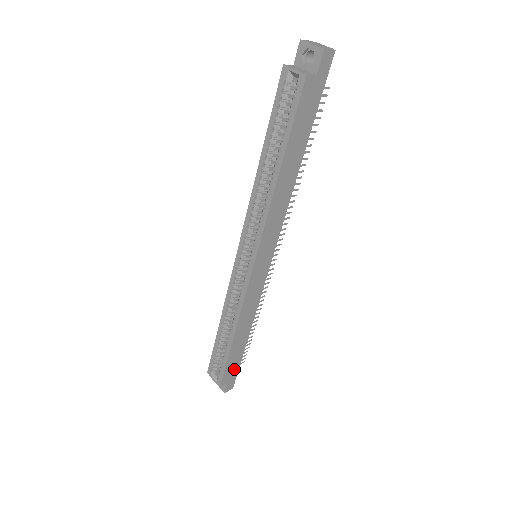
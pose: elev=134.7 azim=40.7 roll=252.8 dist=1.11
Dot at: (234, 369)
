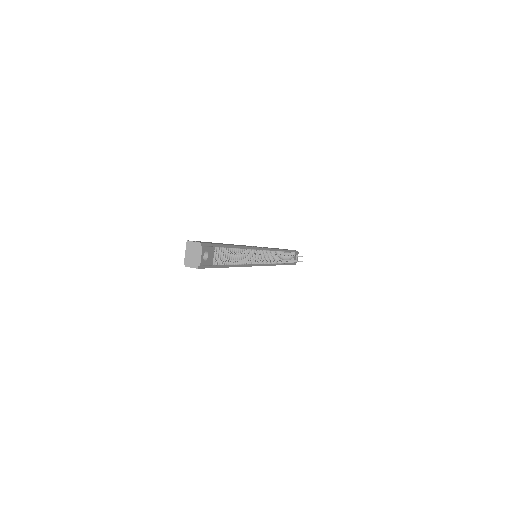
Dot at: occluded
